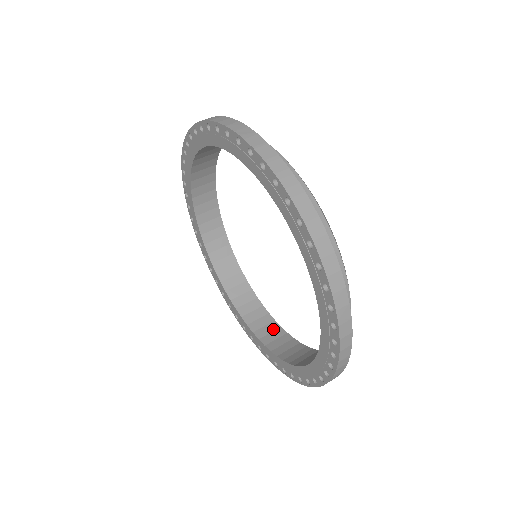
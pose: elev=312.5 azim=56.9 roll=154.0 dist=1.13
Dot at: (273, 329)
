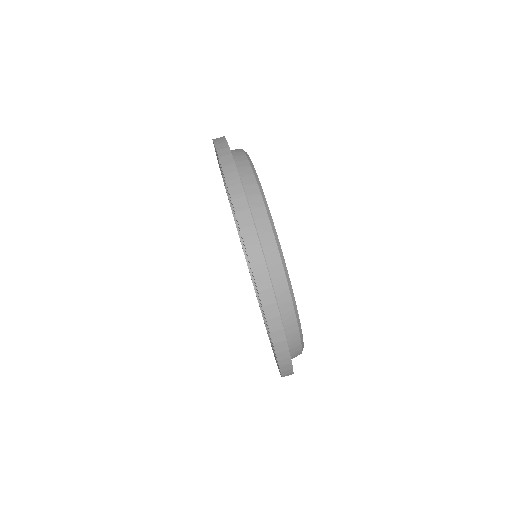
Dot at: occluded
